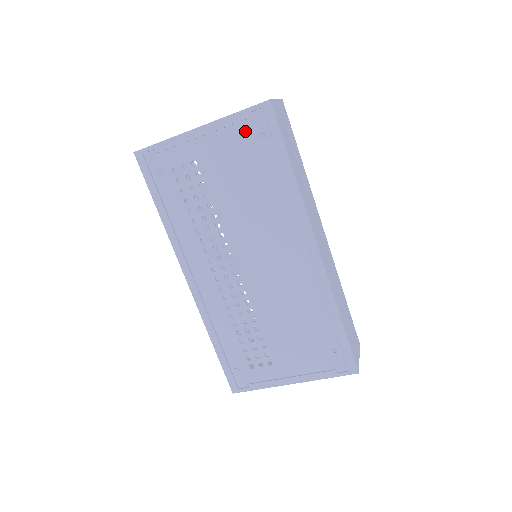
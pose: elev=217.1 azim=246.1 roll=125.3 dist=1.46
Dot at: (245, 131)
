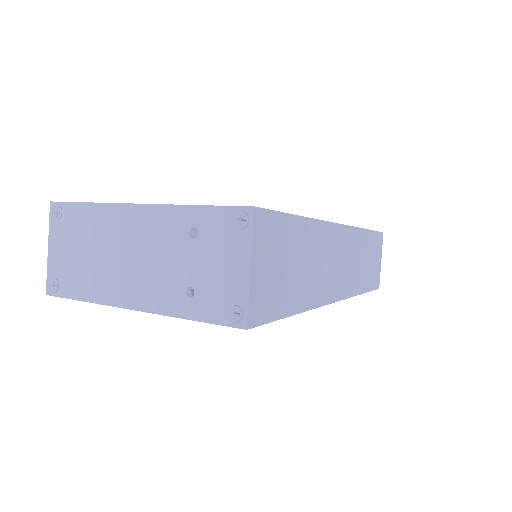
Dot at: occluded
